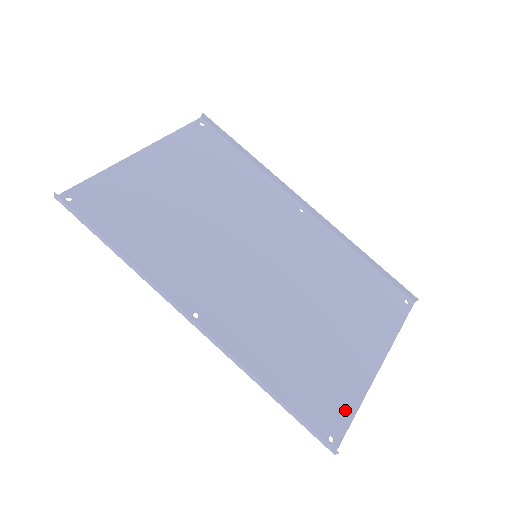
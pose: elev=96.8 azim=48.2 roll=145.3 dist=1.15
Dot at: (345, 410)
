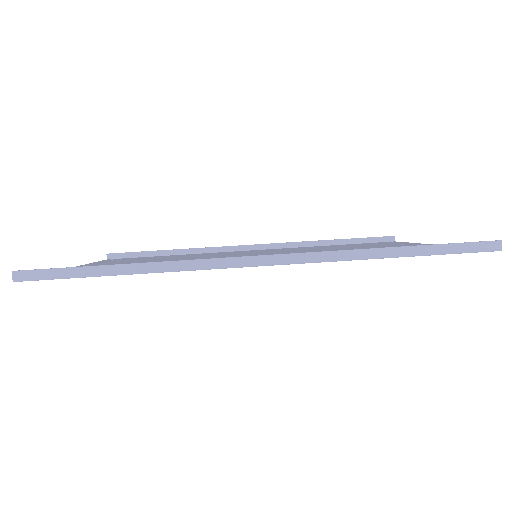
Dot at: occluded
